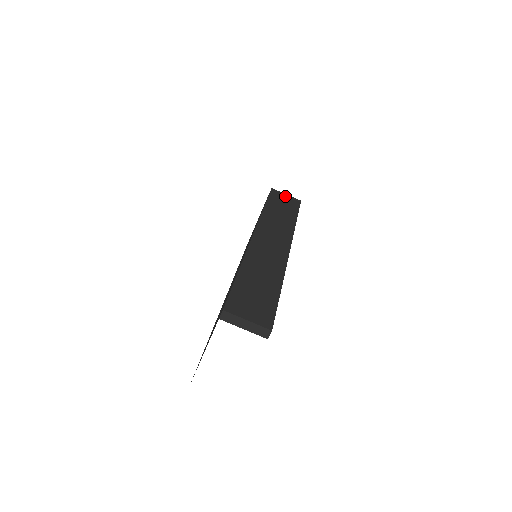
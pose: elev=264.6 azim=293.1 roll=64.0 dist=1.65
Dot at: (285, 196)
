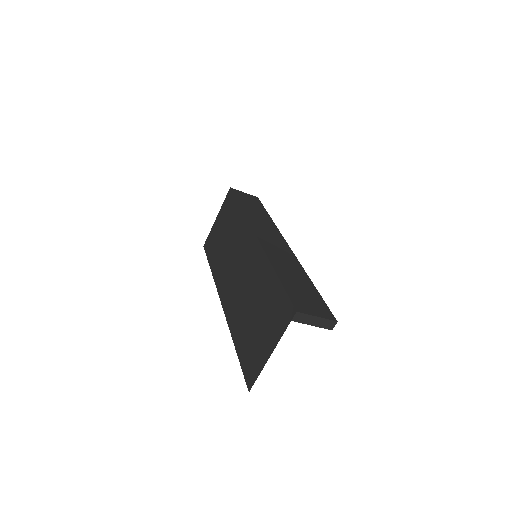
Dot at: (245, 194)
